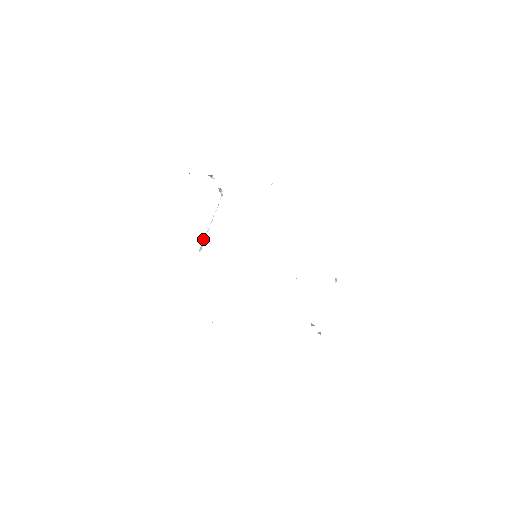
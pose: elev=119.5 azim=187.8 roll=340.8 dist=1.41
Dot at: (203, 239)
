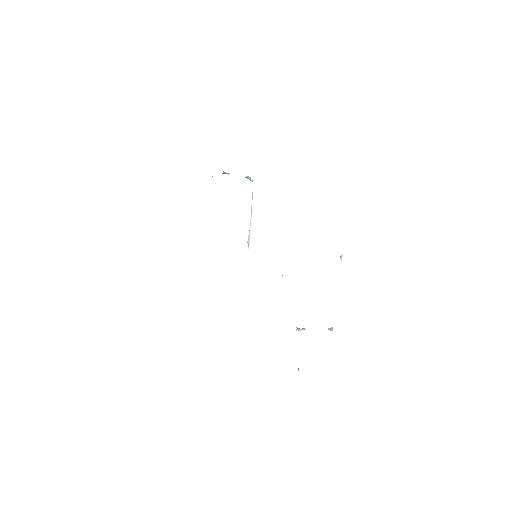
Dot at: (248, 235)
